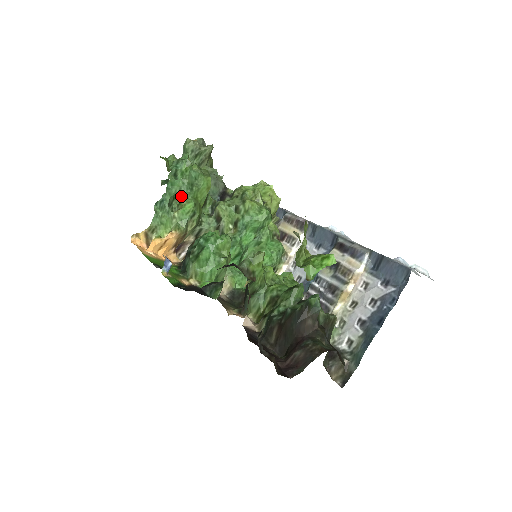
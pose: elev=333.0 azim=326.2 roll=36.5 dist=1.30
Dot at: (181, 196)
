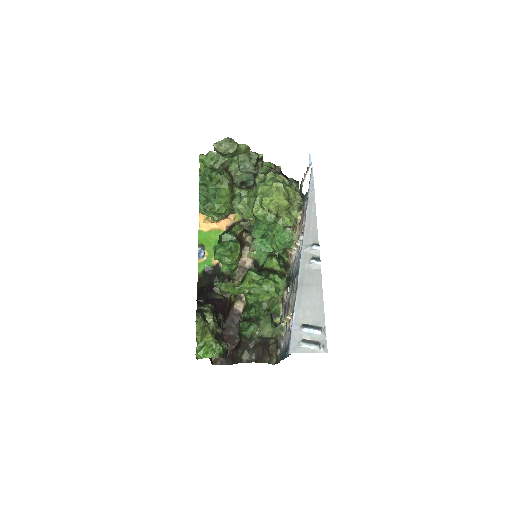
Dot at: occluded
